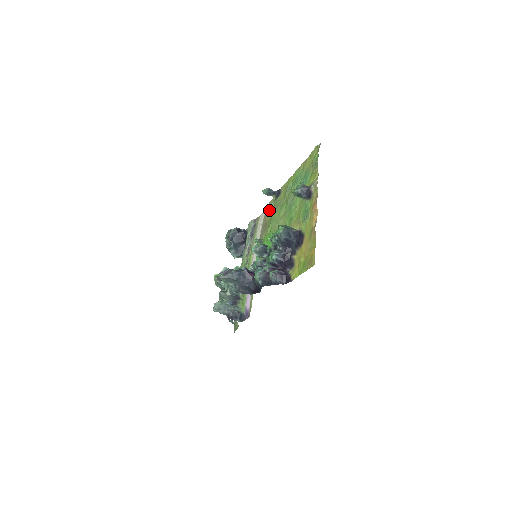
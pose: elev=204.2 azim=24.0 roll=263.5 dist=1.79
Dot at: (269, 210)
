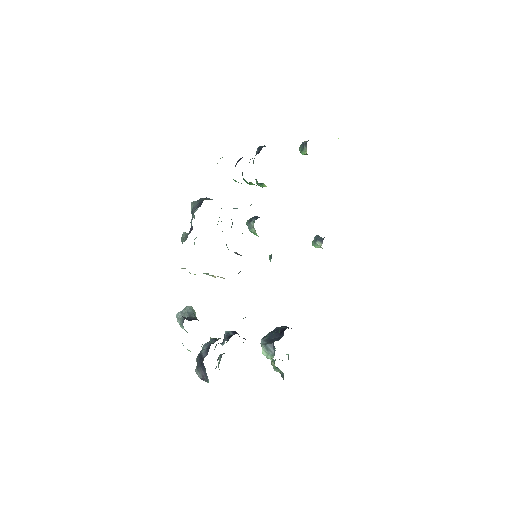
Dot at: occluded
